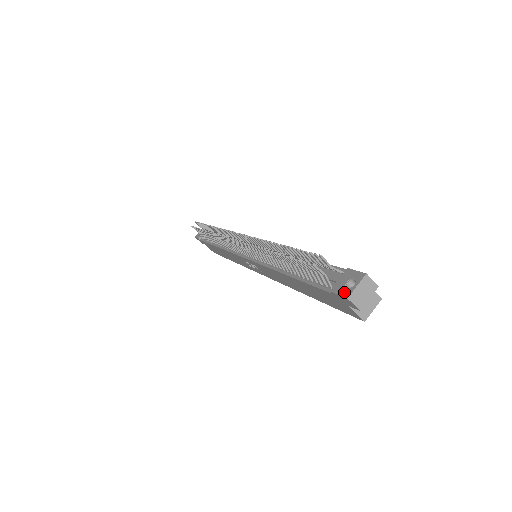
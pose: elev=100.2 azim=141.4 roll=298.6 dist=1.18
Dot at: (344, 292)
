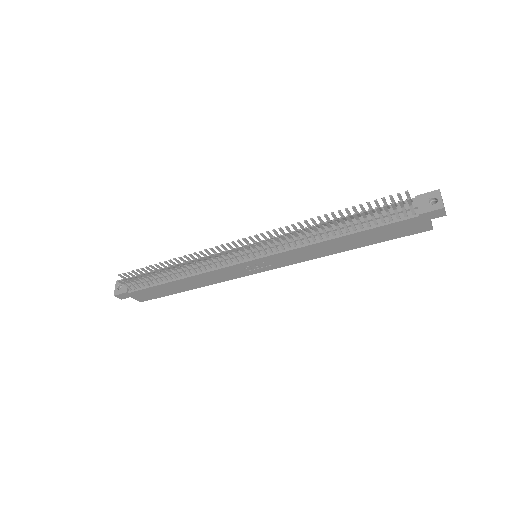
Dot at: (436, 207)
